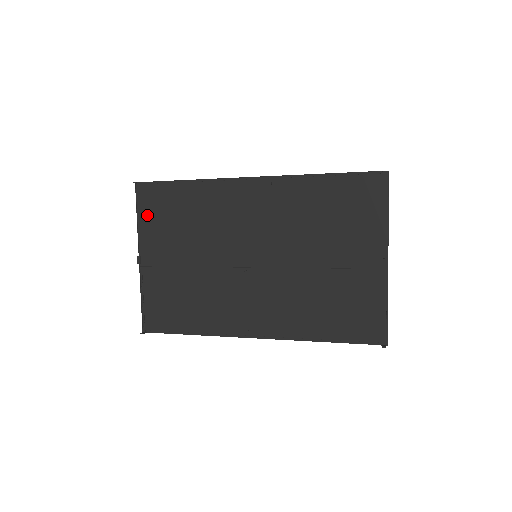
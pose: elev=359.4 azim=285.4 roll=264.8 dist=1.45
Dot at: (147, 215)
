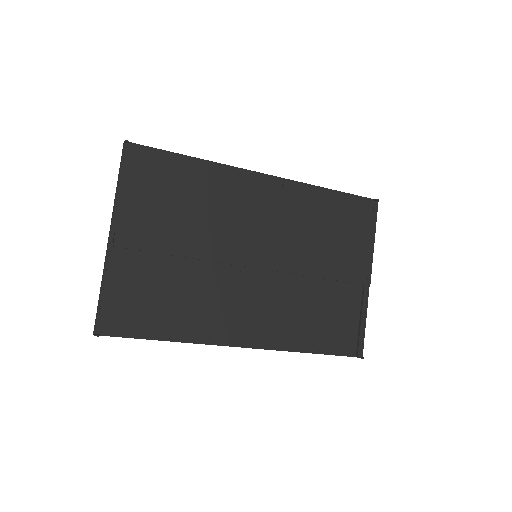
Dot at: (135, 184)
